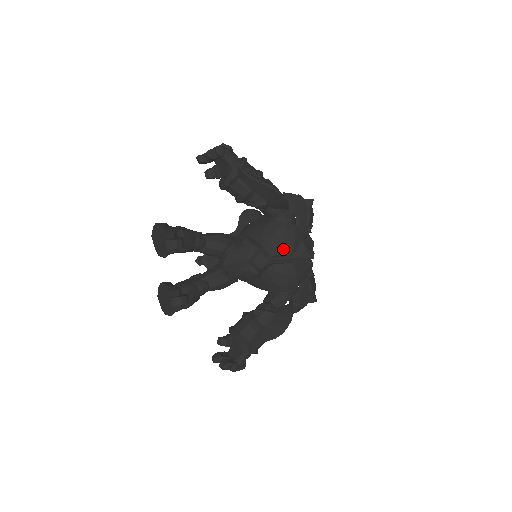
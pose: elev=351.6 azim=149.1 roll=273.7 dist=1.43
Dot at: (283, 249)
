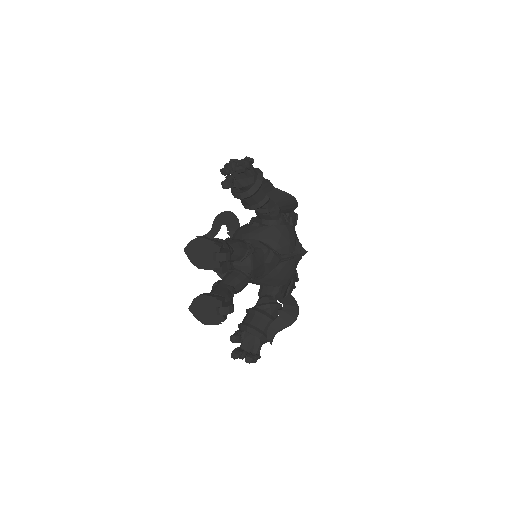
Dot at: (289, 248)
